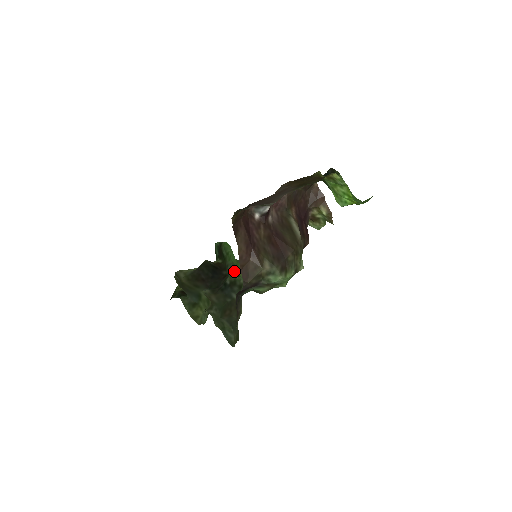
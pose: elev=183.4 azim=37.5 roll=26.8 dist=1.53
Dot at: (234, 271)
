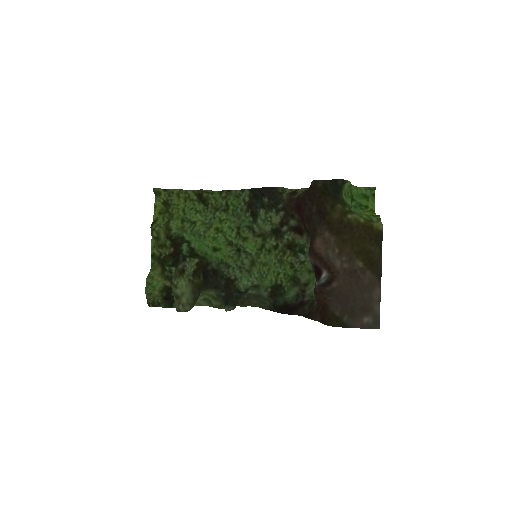
Dot at: (223, 265)
